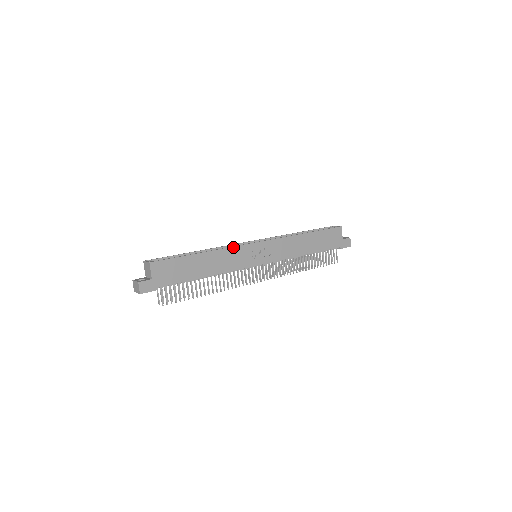
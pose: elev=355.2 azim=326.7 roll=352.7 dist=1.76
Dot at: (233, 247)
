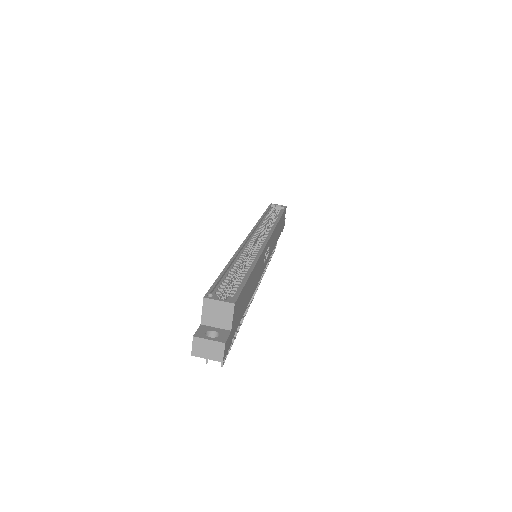
Dot at: (262, 252)
